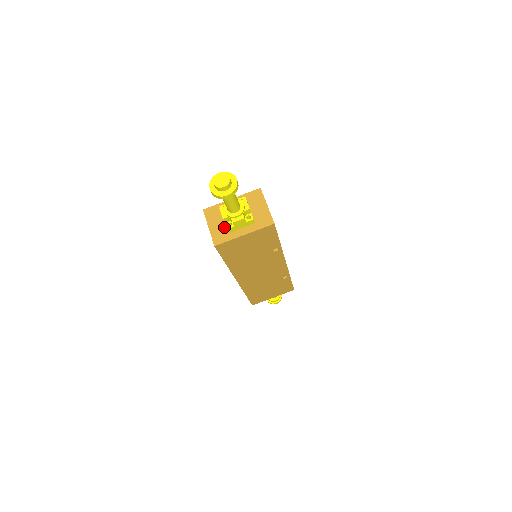
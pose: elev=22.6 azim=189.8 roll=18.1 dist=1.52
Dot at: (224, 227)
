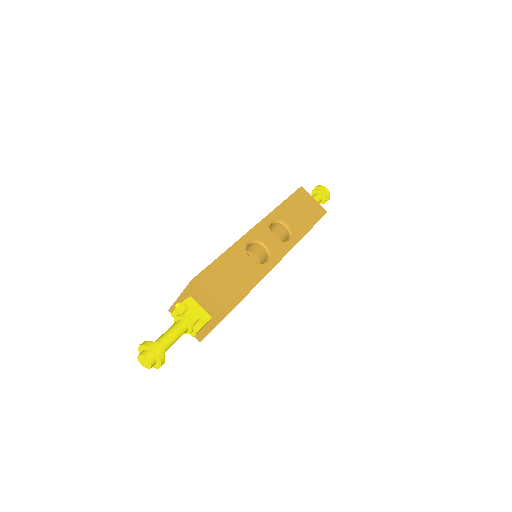
Dot at: occluded
